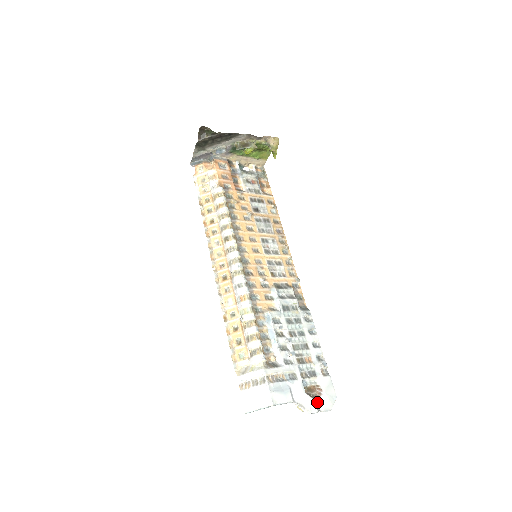
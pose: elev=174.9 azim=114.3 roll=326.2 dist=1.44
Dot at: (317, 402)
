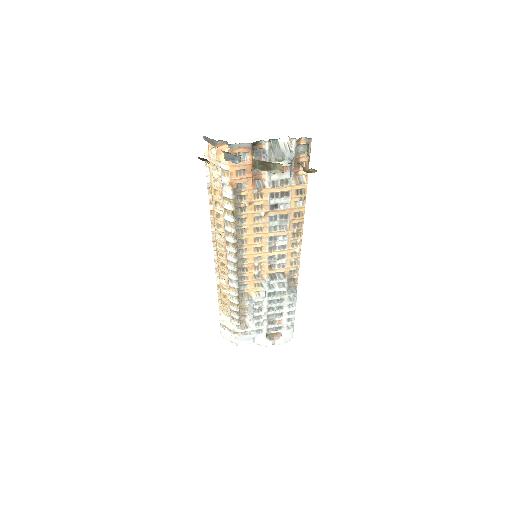
Dot at: (274, 341)
